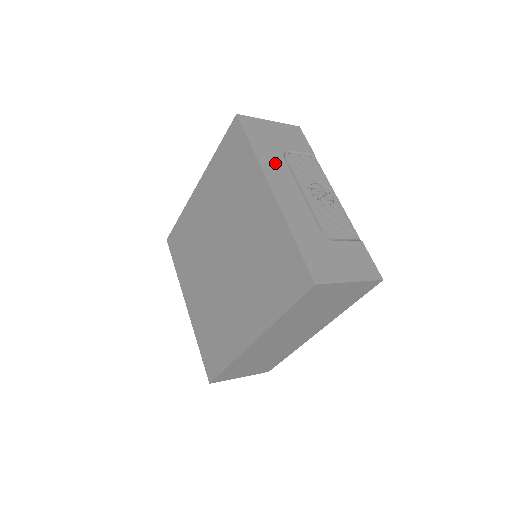
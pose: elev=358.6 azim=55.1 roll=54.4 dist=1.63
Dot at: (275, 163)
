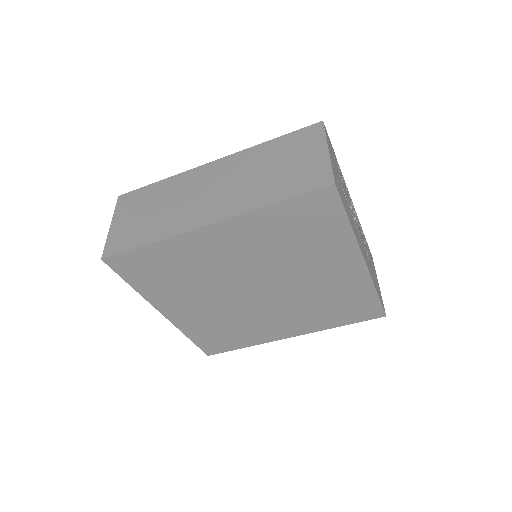
Dot at: occluded
